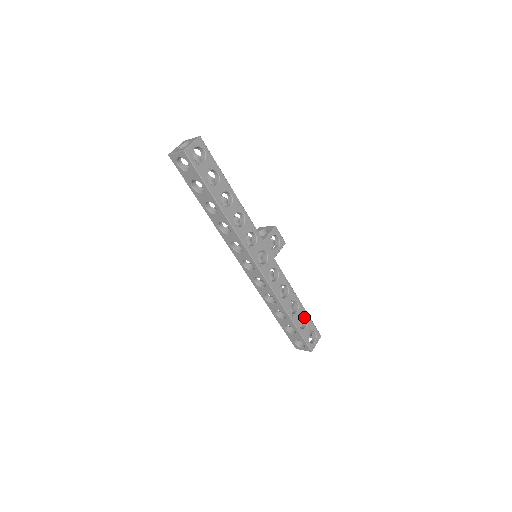
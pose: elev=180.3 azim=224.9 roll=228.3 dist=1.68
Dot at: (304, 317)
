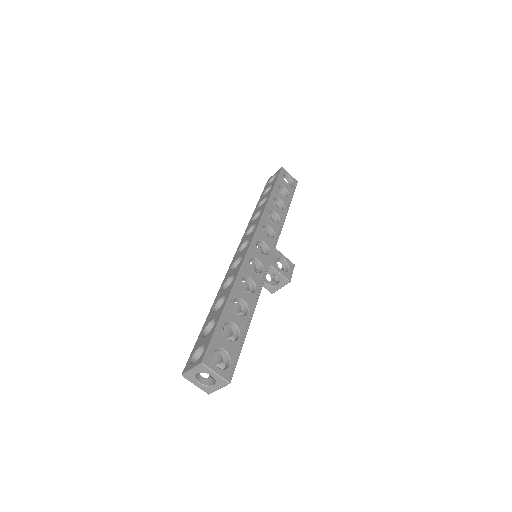
Dot at: (237, 337)
